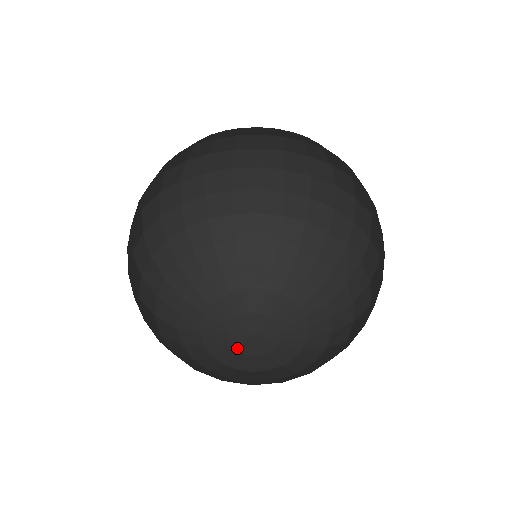
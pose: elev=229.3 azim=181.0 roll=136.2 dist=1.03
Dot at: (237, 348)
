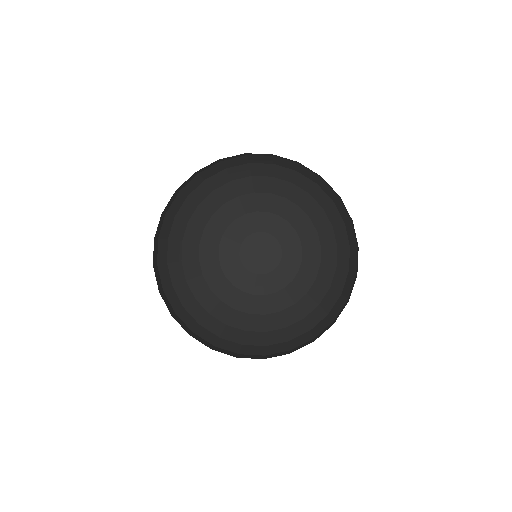
Dot at: (242, 256)
